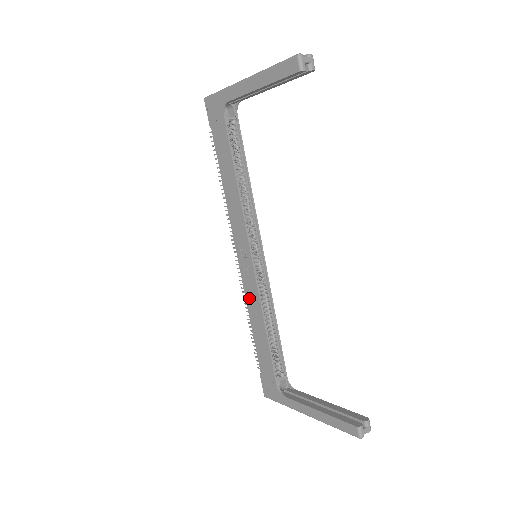
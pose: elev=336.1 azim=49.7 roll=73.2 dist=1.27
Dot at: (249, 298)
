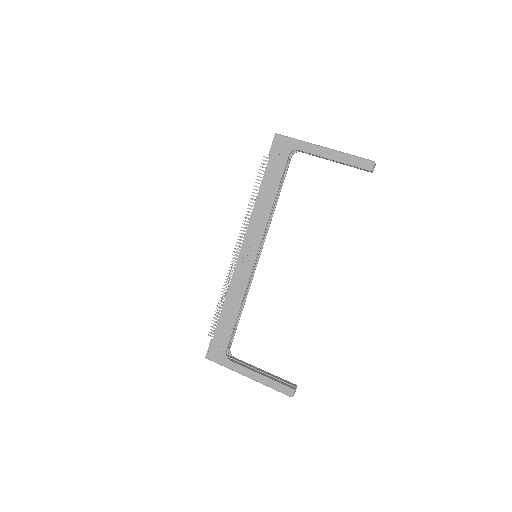
Dot at: (235, 283)
